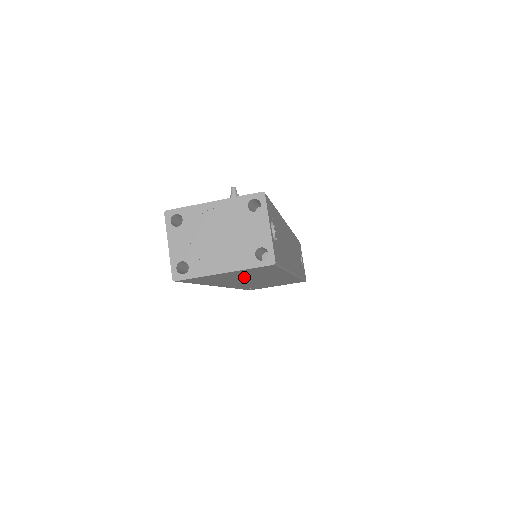
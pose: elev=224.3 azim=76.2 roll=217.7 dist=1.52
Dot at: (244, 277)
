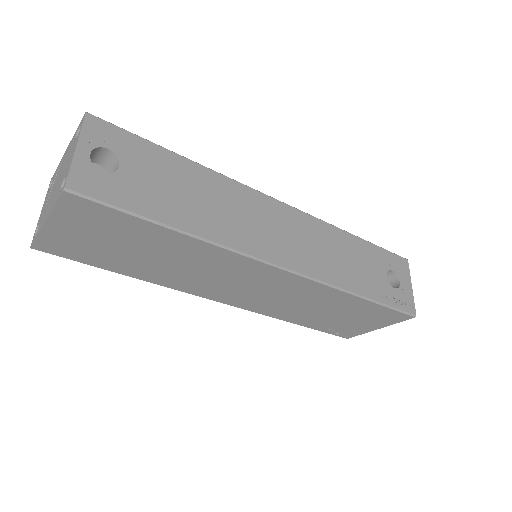
Dot at: (153, 255)
